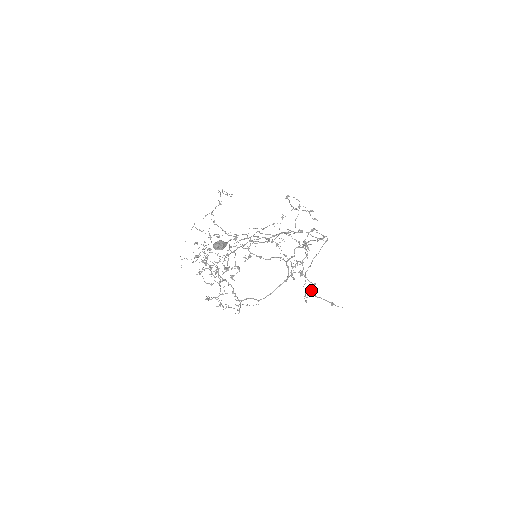
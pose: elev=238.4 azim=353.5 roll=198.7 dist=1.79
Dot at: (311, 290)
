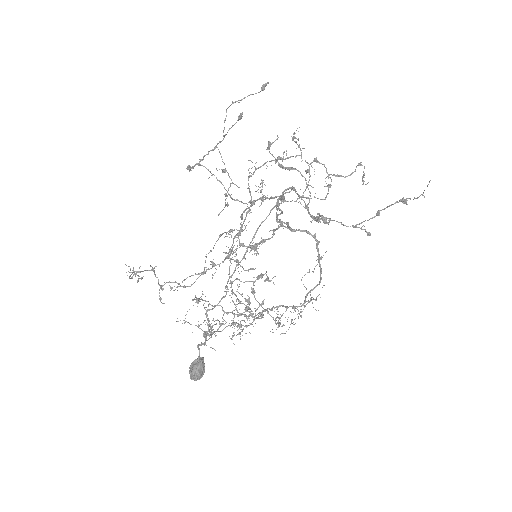
Dot at: (363, 174)
